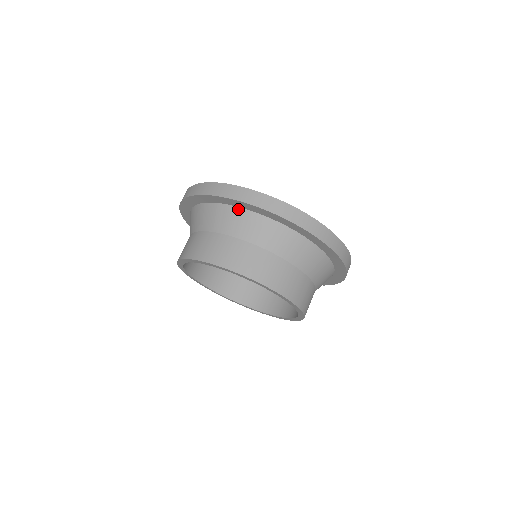
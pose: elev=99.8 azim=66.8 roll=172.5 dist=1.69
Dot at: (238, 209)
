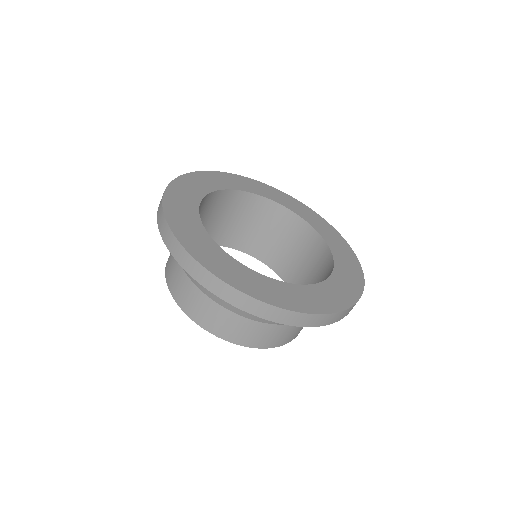
Dot at: occluded
